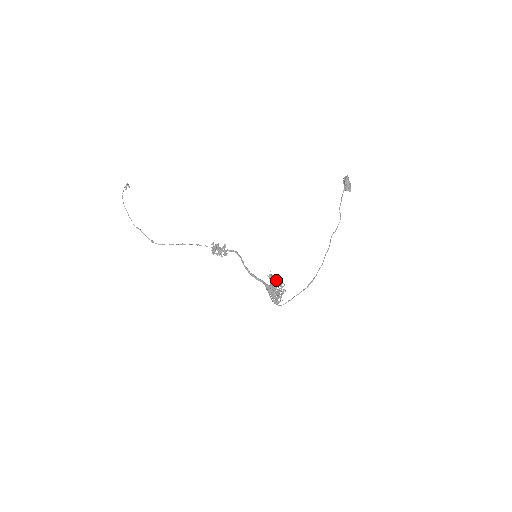
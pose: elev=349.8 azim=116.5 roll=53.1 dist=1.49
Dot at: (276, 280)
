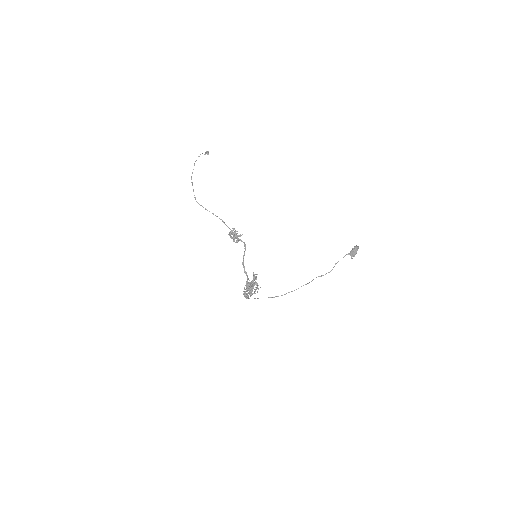
Dot at: occluded
